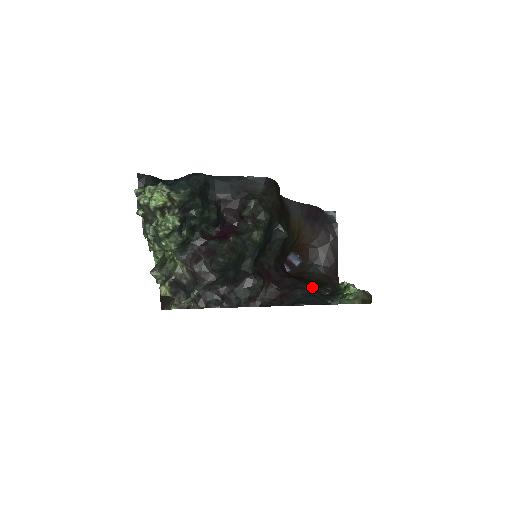
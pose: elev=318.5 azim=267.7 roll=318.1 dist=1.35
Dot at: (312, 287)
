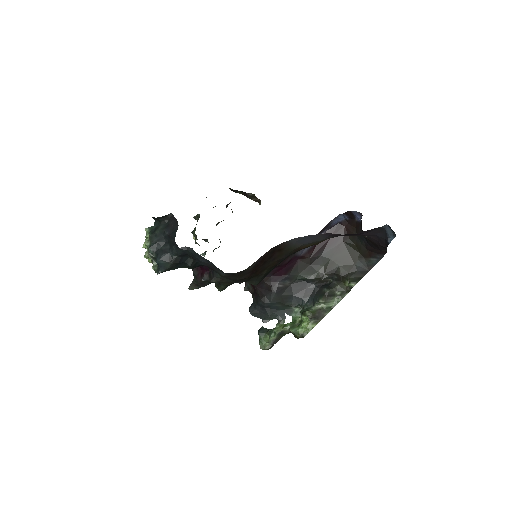
Dot at: (323, 267)
